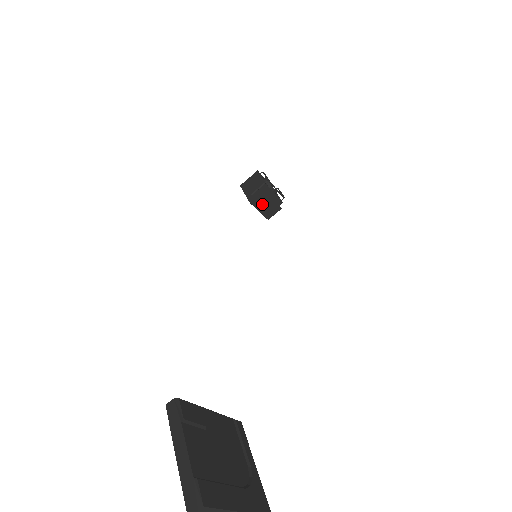
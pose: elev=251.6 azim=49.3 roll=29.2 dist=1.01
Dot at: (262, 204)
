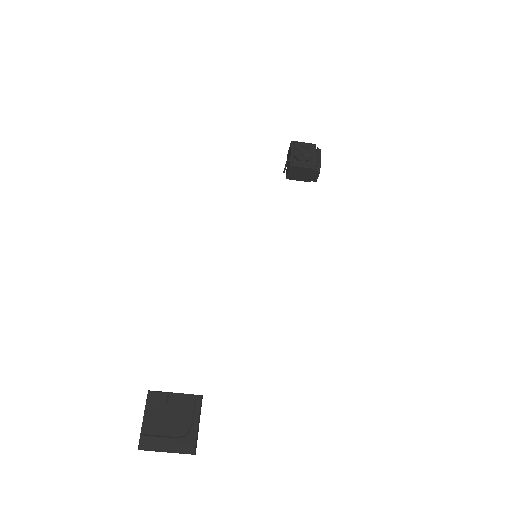
Dot at: (298, 176)
